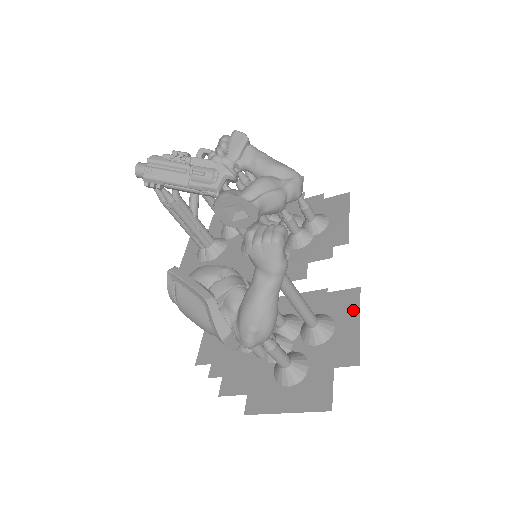
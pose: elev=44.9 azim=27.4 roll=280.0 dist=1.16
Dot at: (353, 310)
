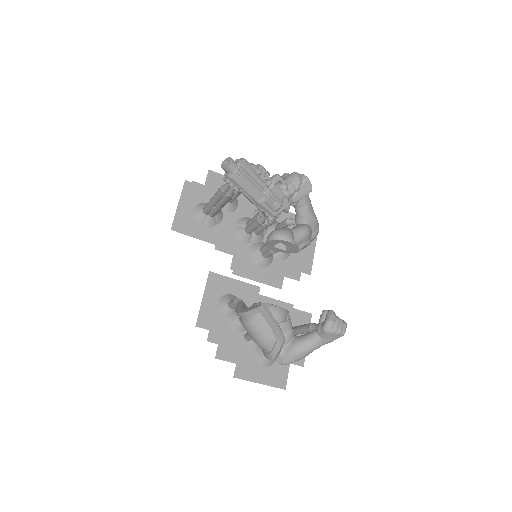
Dot at: occluded
